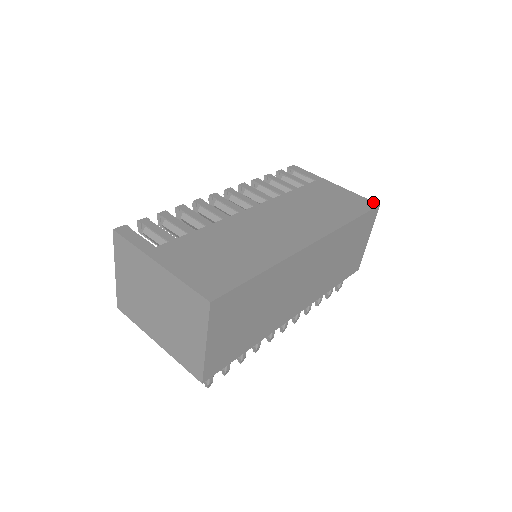
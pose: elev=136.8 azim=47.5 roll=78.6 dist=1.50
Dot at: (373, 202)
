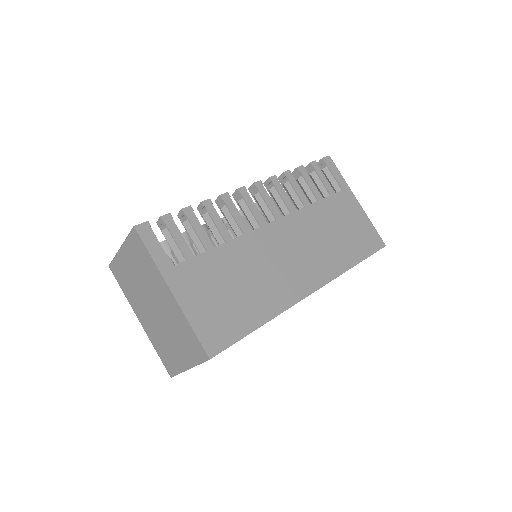
Dot at: (382, 240)
